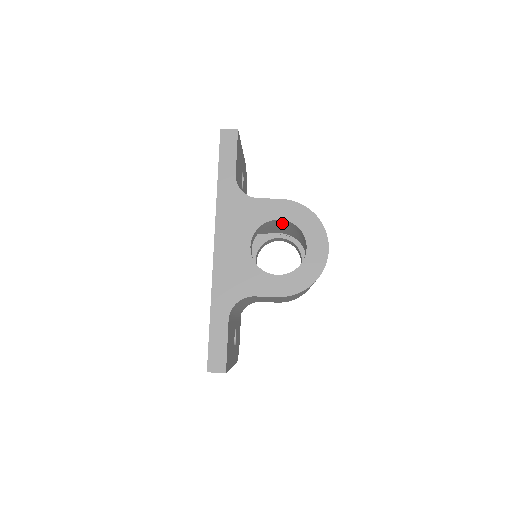
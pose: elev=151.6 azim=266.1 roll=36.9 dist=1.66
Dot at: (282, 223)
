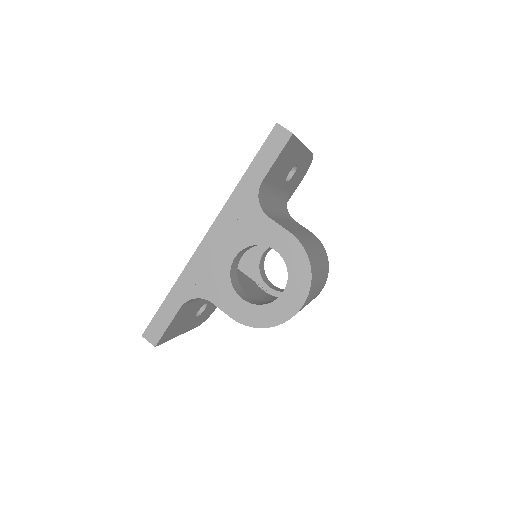
Dot at: occluded
